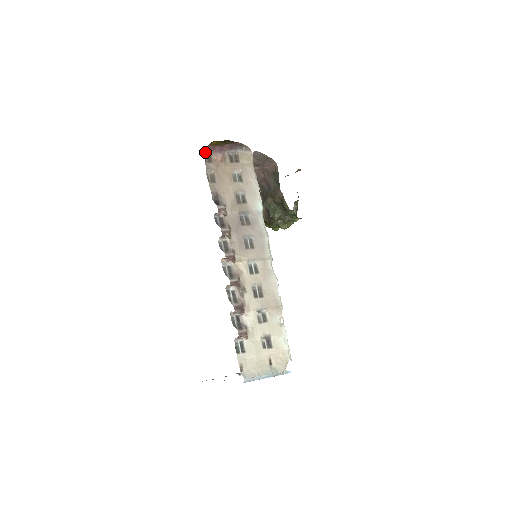
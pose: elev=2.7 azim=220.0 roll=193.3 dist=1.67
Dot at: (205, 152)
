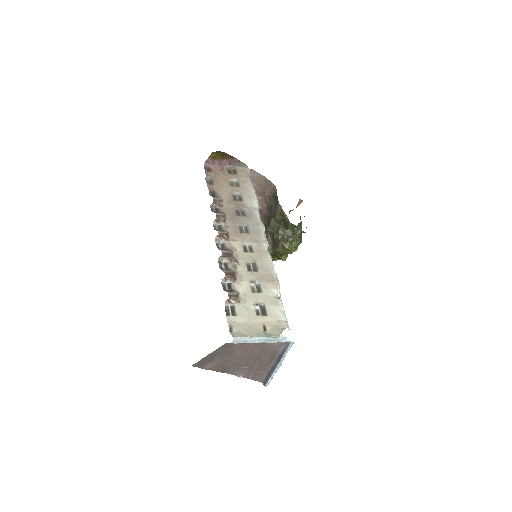
Dot at: (205, 165)
